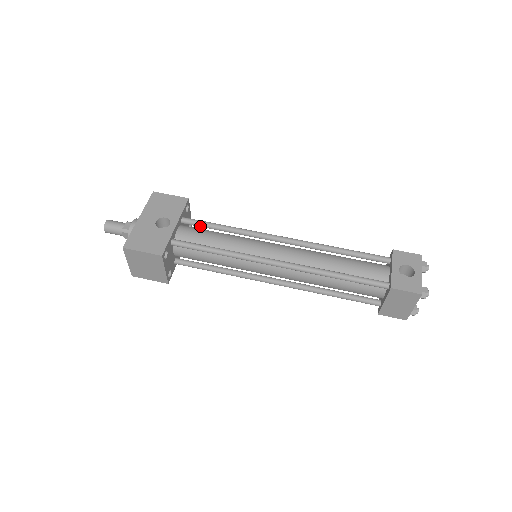
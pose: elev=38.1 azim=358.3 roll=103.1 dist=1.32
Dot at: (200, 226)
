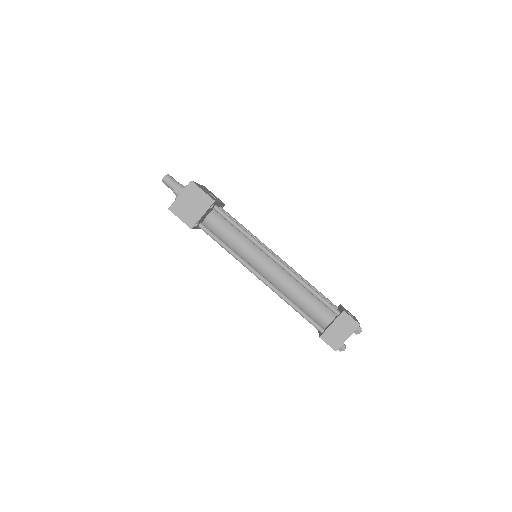
Dot at: occluded
